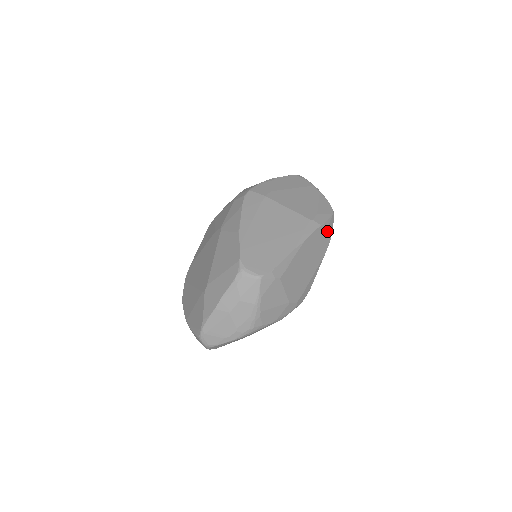
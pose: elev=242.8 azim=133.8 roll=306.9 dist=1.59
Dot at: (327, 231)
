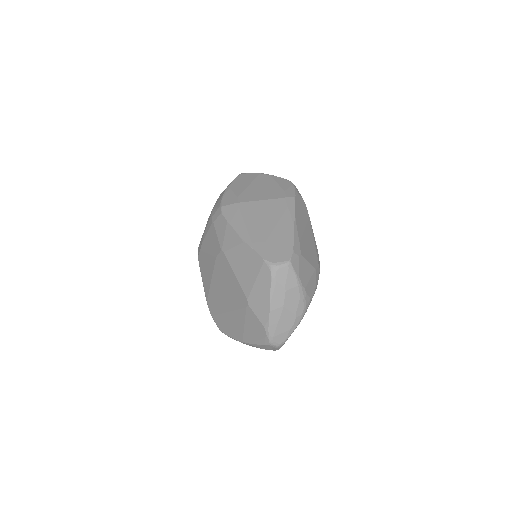
Dot at: (300, 199)
